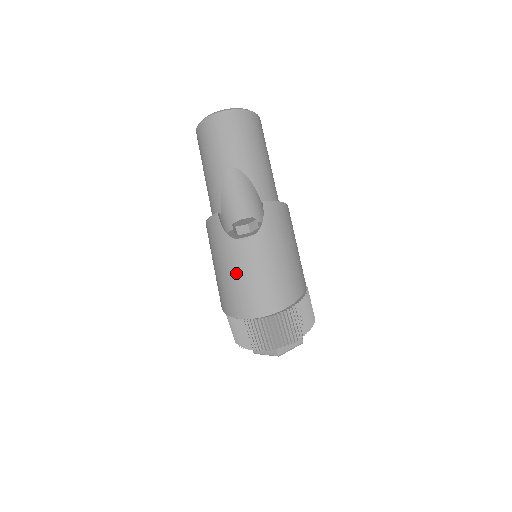
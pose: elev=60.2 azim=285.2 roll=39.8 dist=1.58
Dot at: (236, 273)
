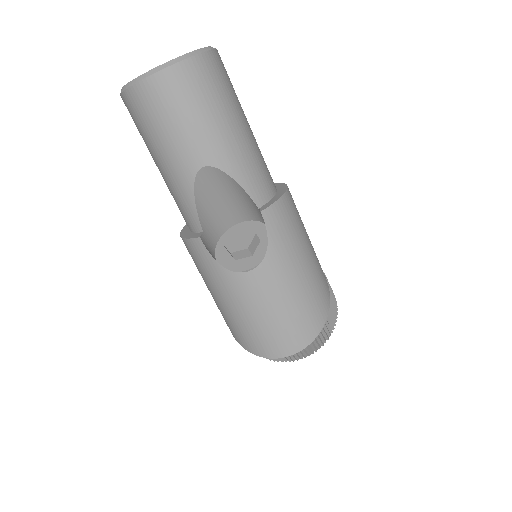
Dot at: (247, 312)
